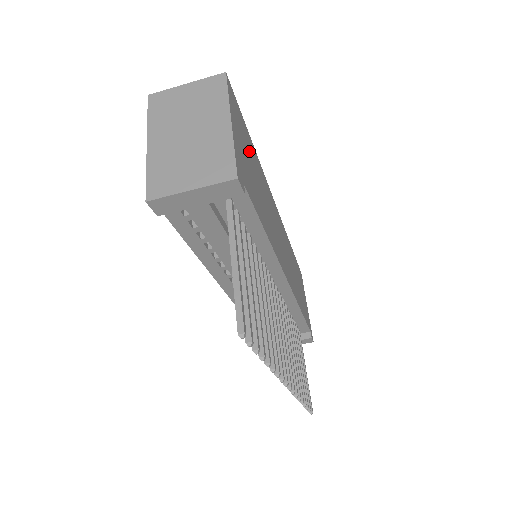
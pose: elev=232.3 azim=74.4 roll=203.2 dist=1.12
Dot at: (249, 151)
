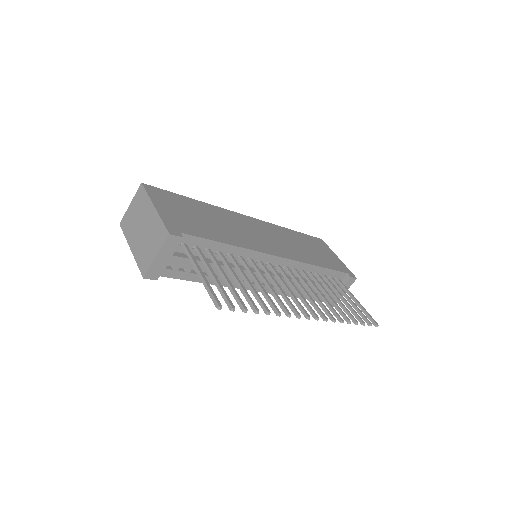
Dot at: (188, 208)
